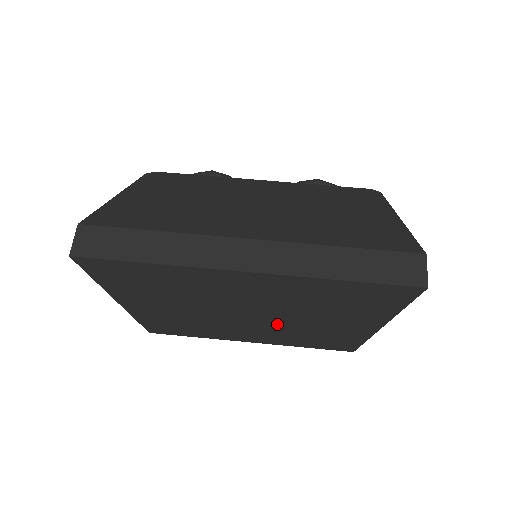
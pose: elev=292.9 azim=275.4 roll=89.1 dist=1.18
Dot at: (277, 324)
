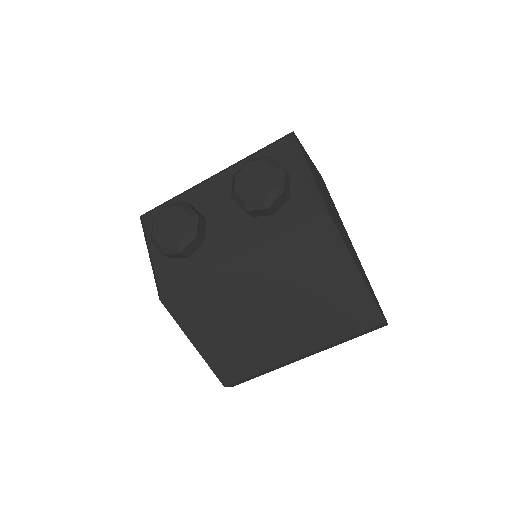
Dot at: occluded
